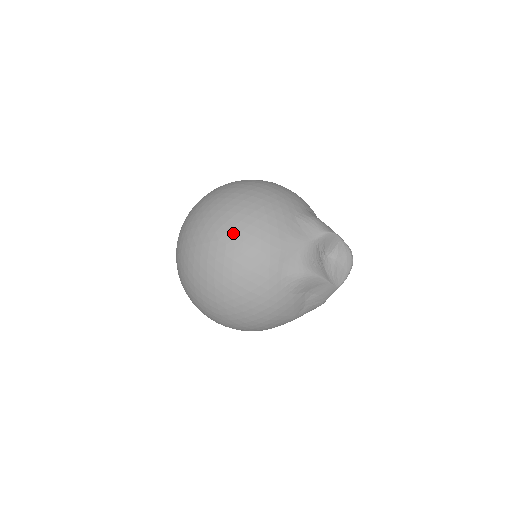
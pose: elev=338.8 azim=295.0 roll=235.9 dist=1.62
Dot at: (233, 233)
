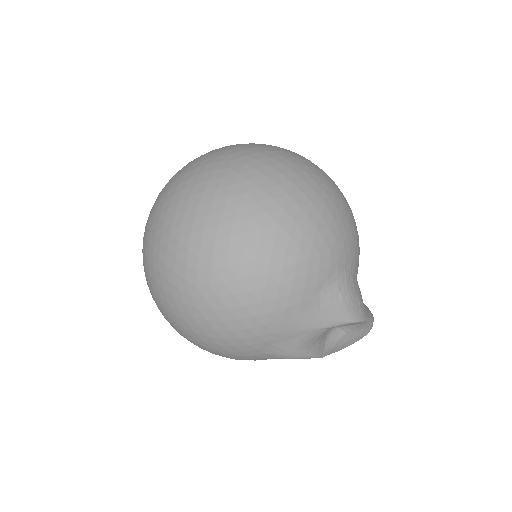
Dot at: (220, 291)
